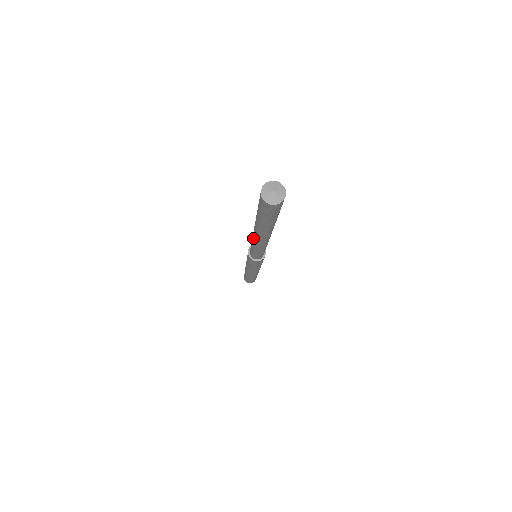
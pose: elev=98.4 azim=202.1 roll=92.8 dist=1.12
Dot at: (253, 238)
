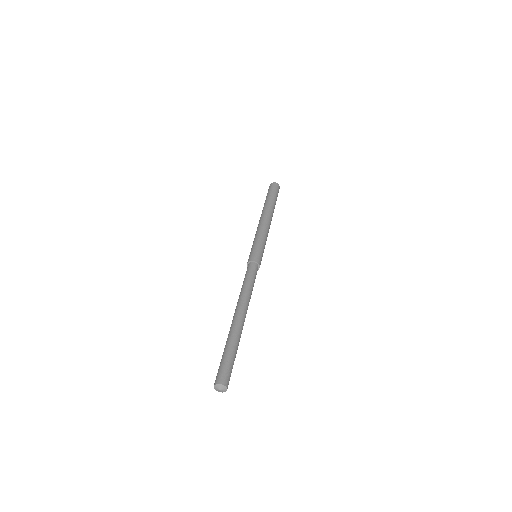
Dot at: (237, 306)
